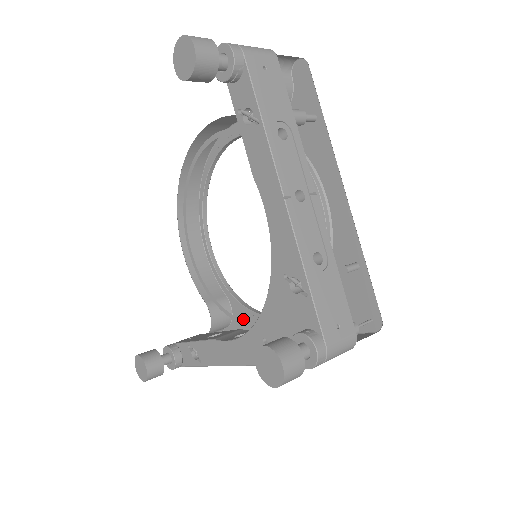
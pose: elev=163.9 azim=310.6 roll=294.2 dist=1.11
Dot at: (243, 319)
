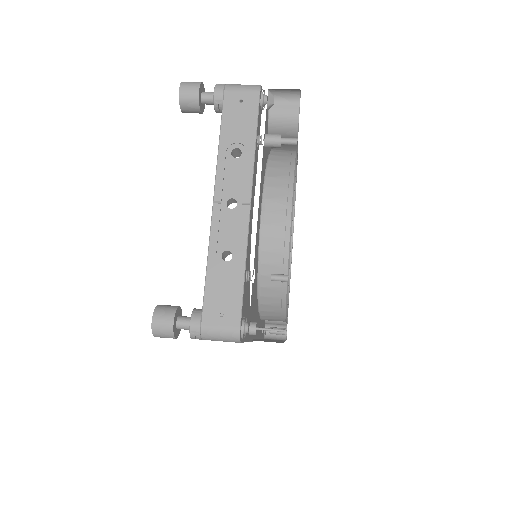
Dot at: occluded
